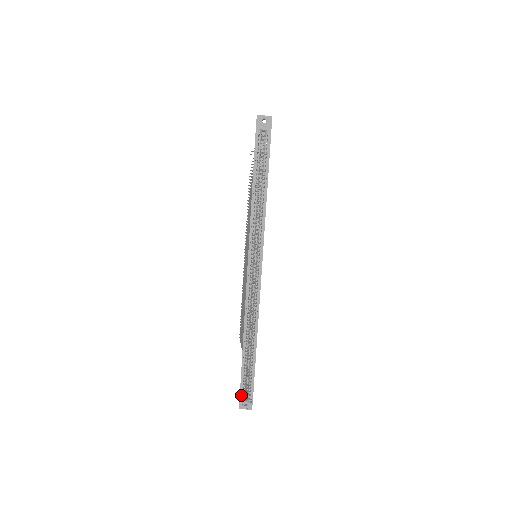
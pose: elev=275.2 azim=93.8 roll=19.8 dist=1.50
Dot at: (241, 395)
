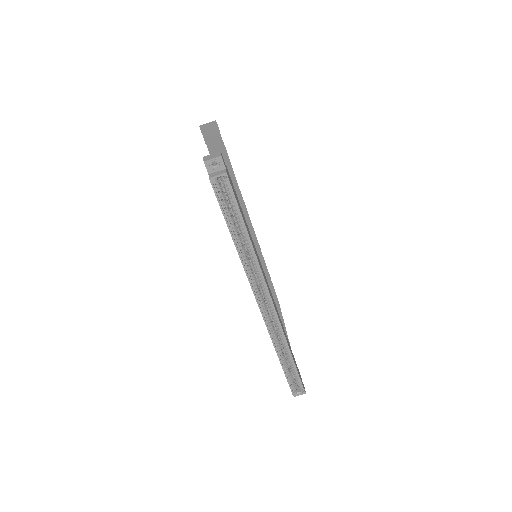
Dot at: (292, 390)
